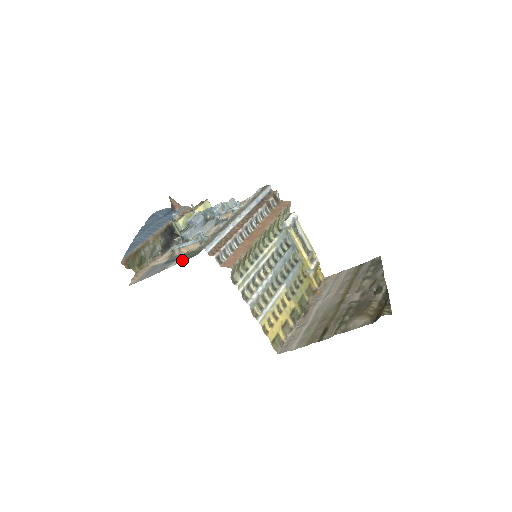
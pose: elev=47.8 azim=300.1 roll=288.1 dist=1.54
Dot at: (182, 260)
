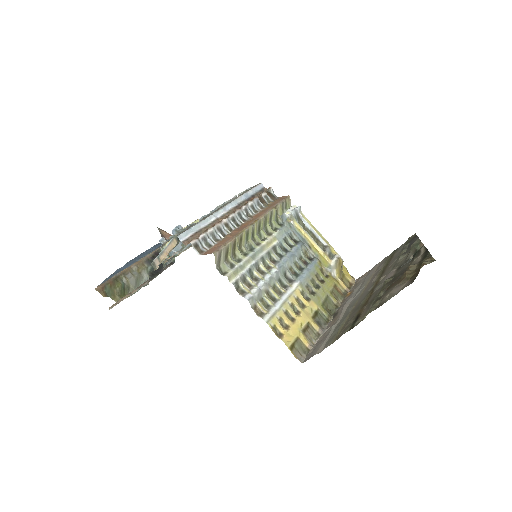
Dot at: occluded
